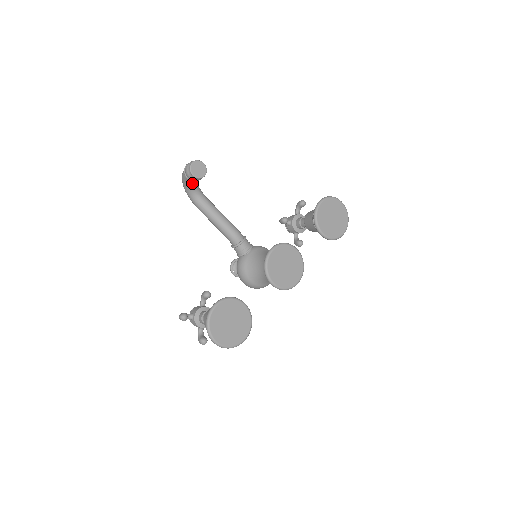
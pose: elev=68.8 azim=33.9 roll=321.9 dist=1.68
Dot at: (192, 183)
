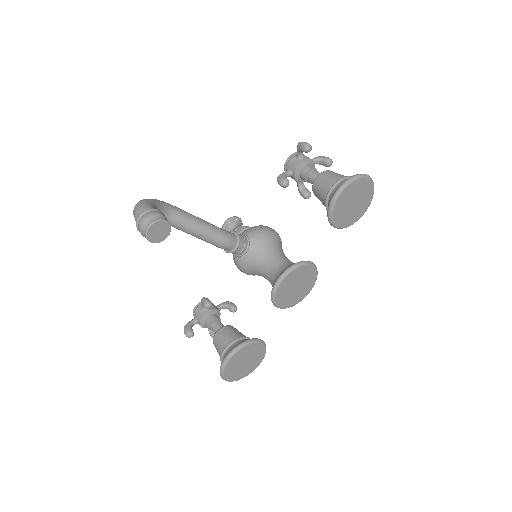
Dot at: occluded
